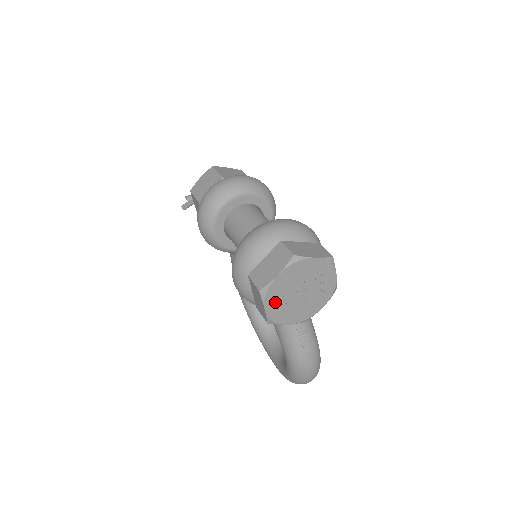
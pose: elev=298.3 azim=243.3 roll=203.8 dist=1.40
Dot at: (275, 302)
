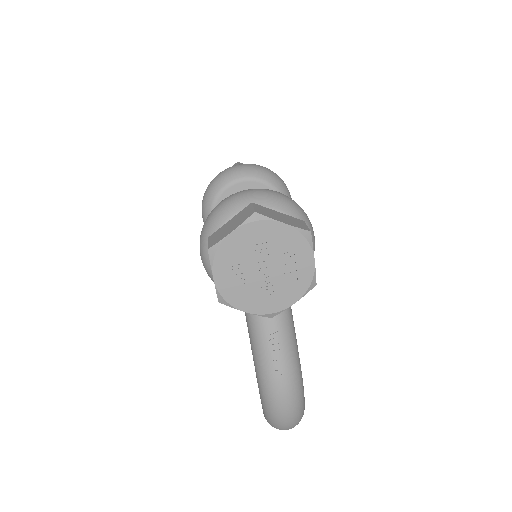
Dot at: (228, 271)
